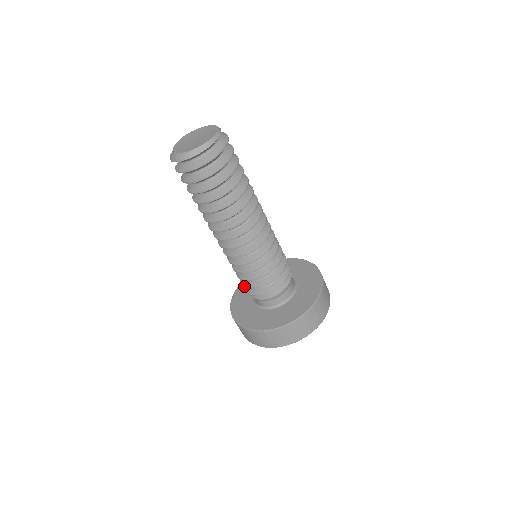
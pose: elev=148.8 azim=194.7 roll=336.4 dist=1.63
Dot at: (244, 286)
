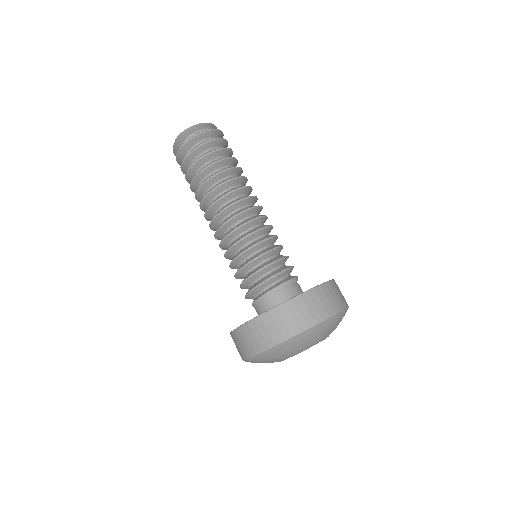
Dot at: occluded
